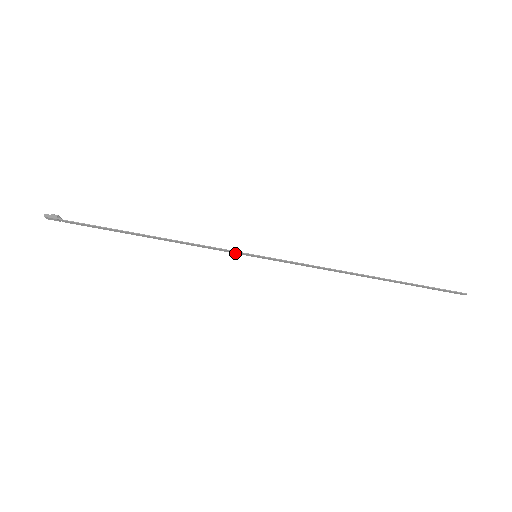
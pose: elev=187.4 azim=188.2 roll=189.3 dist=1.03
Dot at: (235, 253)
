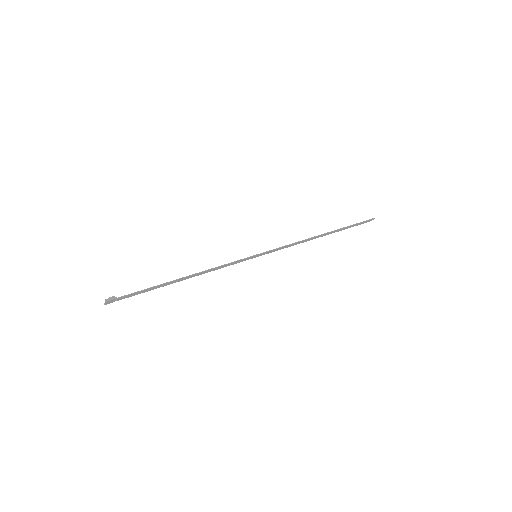
Dot at: occluded
